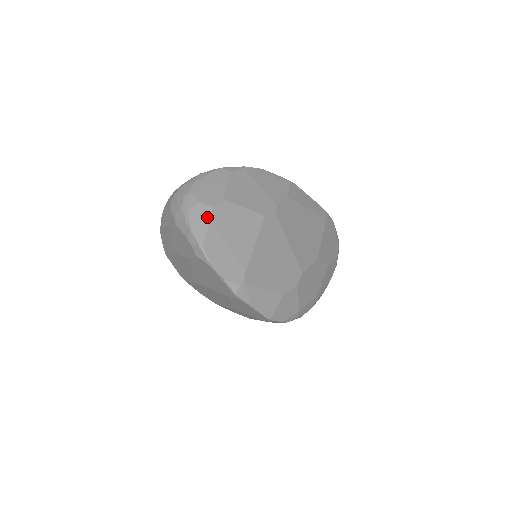
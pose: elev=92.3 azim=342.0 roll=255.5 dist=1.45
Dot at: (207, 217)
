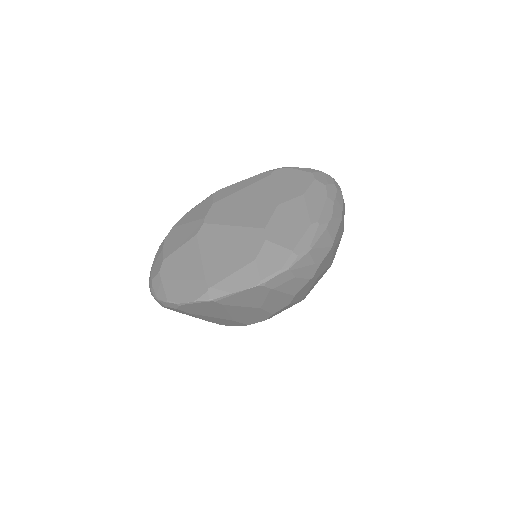
Dot at: (160, 282)
